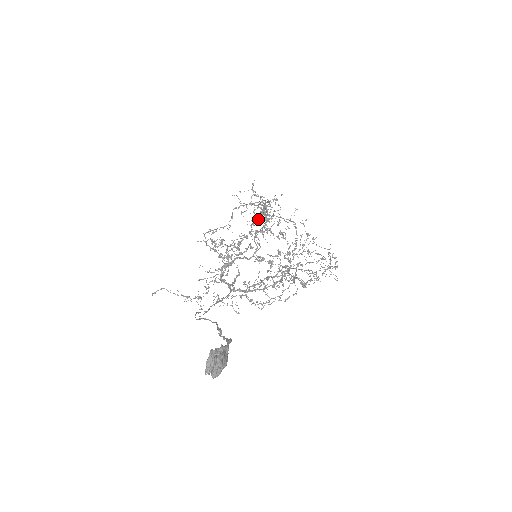
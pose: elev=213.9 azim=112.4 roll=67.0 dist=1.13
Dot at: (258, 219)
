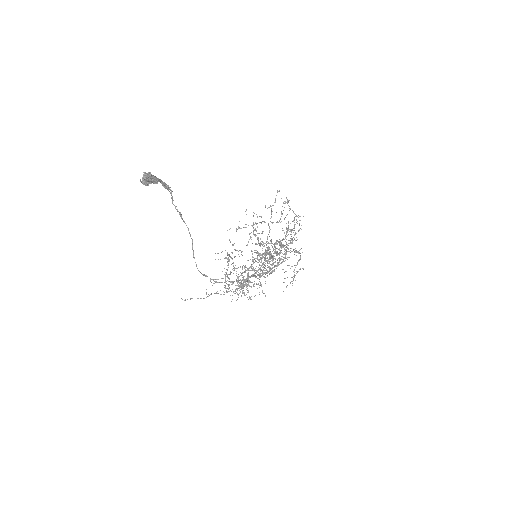
Dot at: (262, 253)
